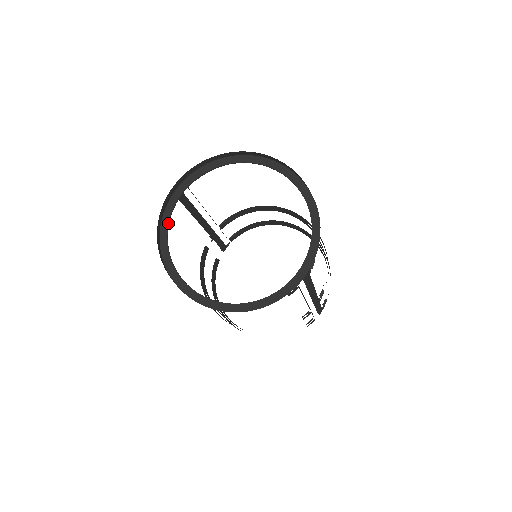
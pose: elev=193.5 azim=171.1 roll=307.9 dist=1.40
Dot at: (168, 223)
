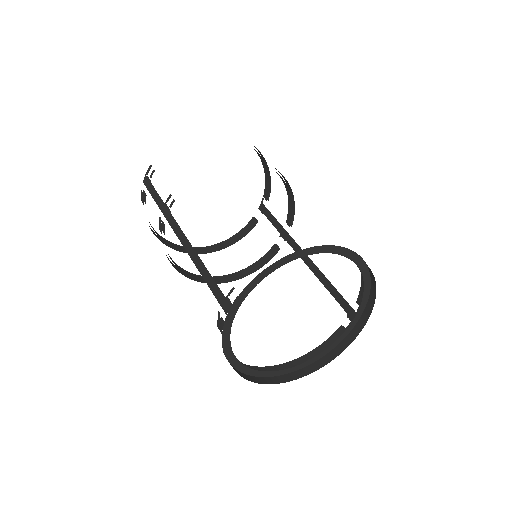
Dot at: (230, 346)
